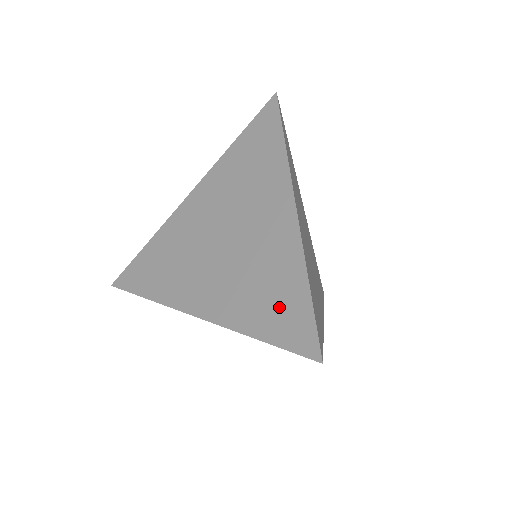
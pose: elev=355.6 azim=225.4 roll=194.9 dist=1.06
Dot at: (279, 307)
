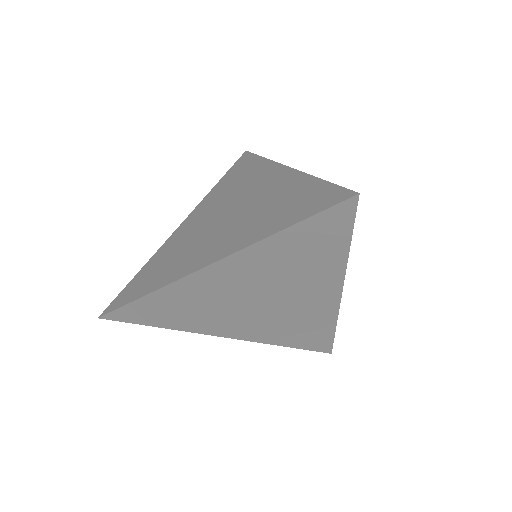
Dot at: (298, 203)
